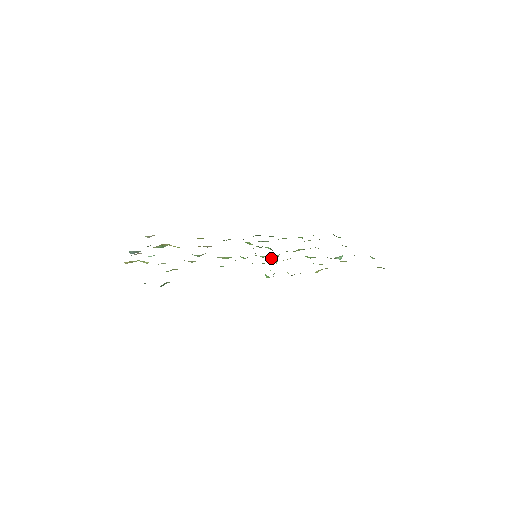
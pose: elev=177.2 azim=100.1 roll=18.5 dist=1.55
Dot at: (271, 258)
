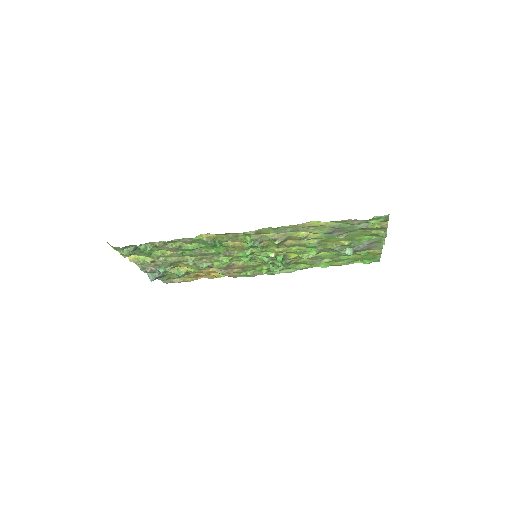
Dot at: (269, 252)
